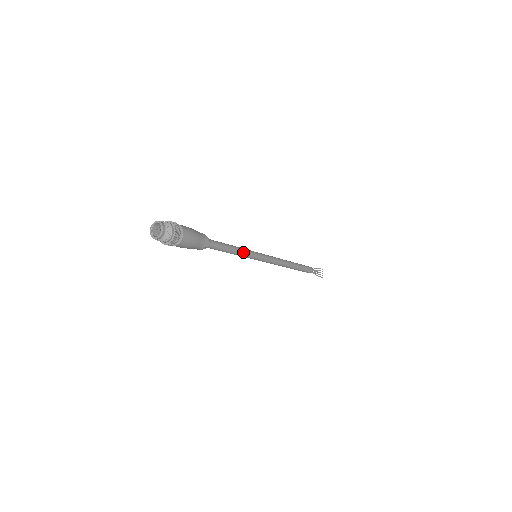
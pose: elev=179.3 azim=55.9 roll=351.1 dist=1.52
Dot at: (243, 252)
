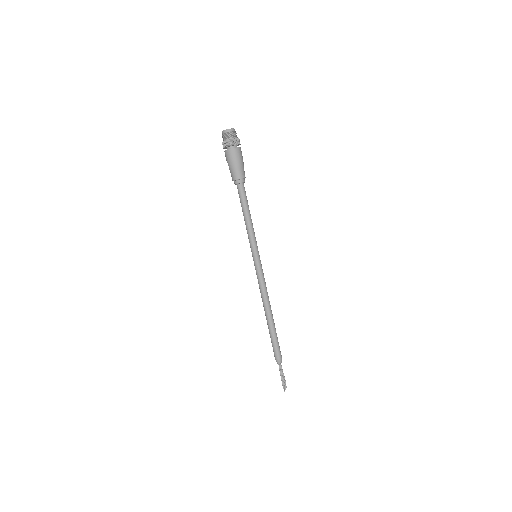
Dot at: occluded
